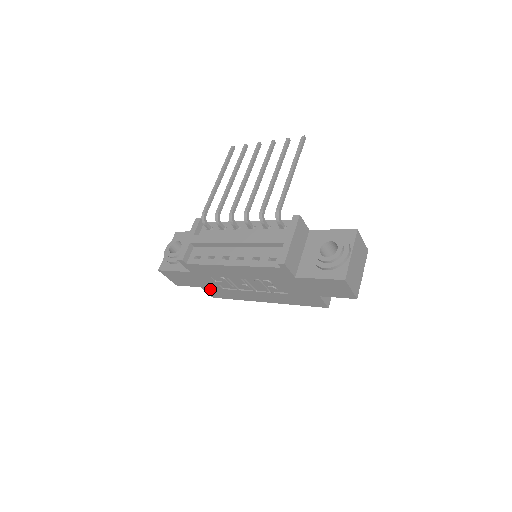
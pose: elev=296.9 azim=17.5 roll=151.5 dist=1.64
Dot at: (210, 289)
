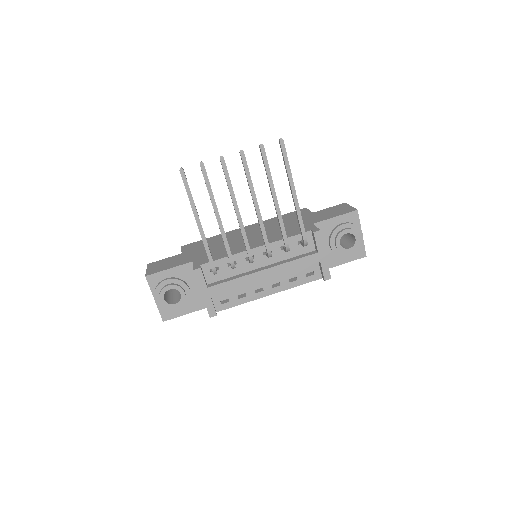
Dot at: occluded
